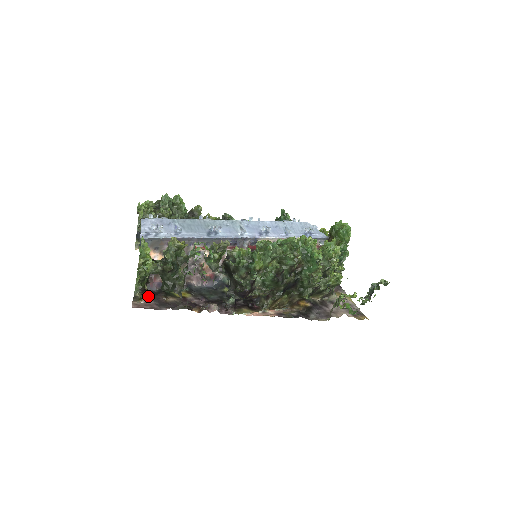
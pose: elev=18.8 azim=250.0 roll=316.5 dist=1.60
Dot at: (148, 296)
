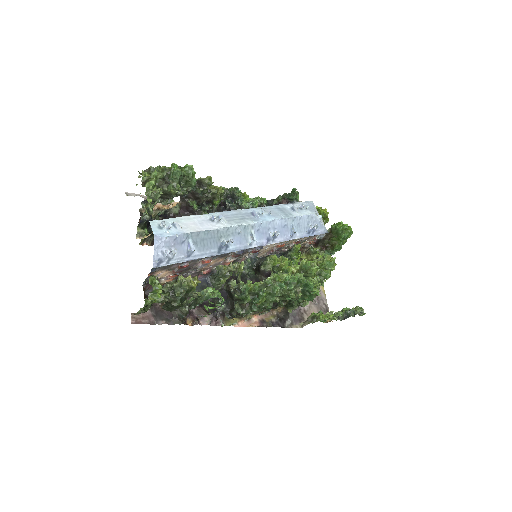
Dot at: occluded
